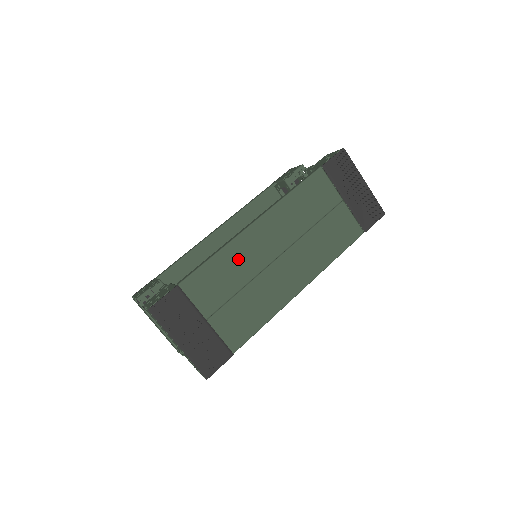
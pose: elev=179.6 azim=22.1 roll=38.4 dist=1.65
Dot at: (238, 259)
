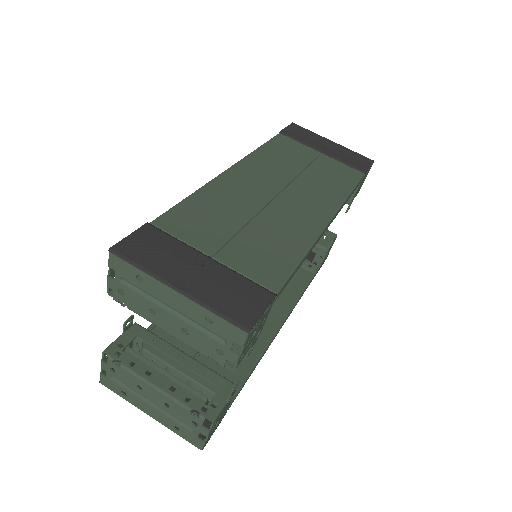
Dot at: (225, 197)
